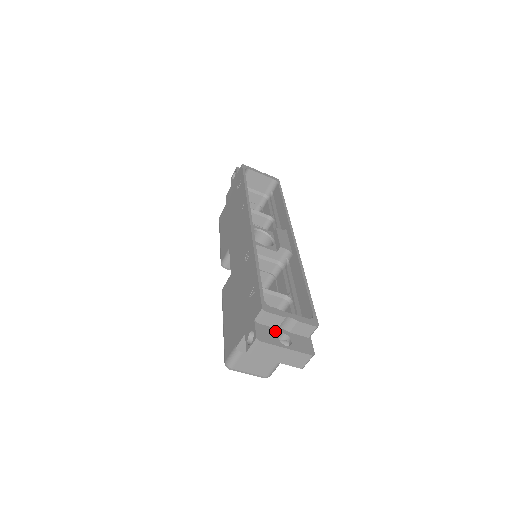
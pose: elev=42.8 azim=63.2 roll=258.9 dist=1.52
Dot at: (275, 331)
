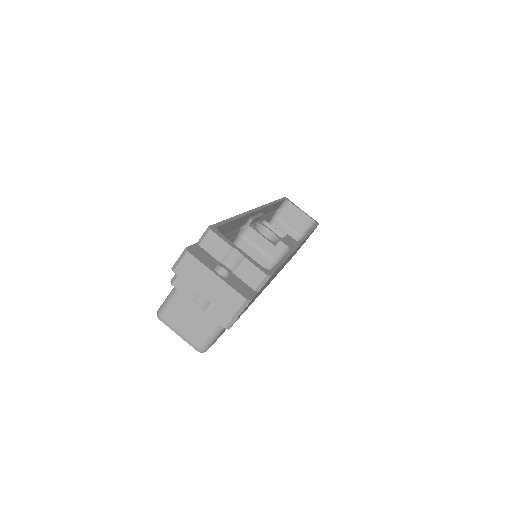
Dot at: (215, 261)
